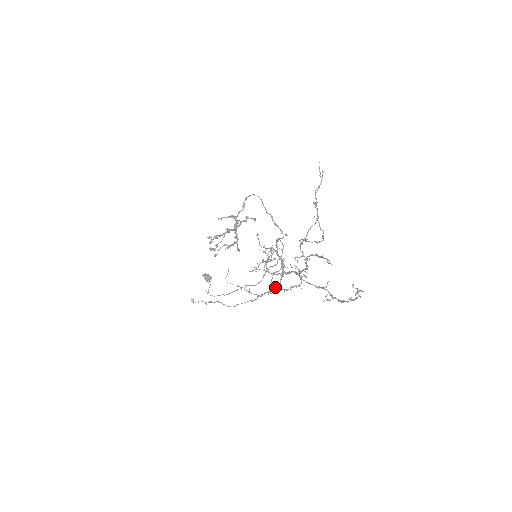
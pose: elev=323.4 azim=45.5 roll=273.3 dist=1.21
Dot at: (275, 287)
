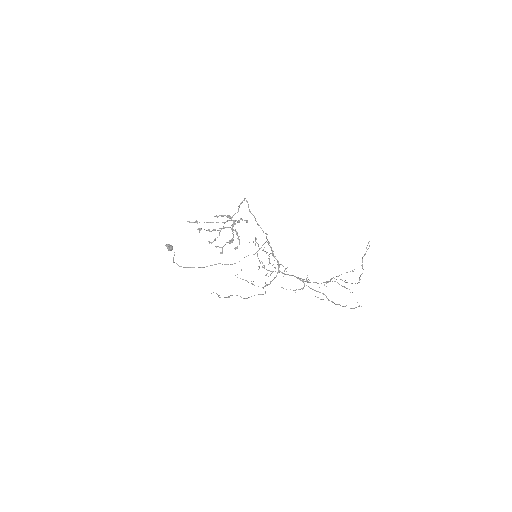
Dot at: (271, 281)
